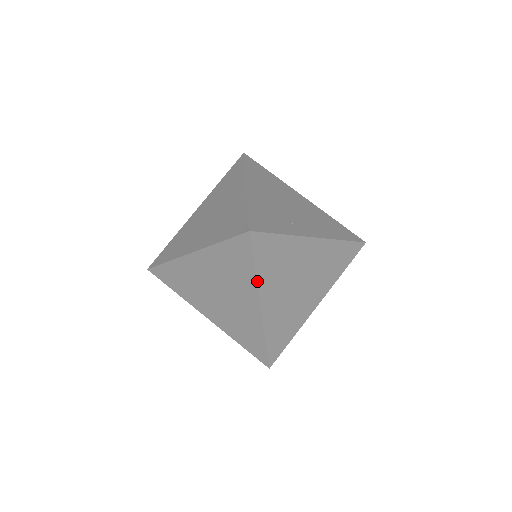
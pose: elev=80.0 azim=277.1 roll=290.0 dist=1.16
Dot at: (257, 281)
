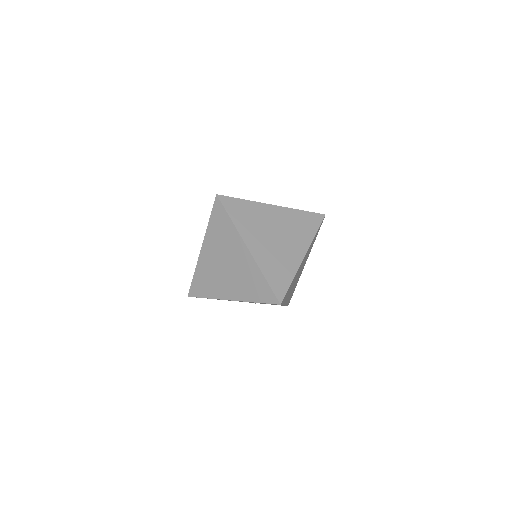
Dot at: (236, 228)
